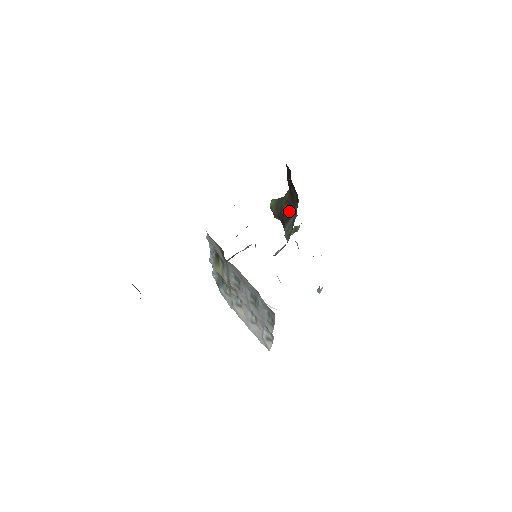
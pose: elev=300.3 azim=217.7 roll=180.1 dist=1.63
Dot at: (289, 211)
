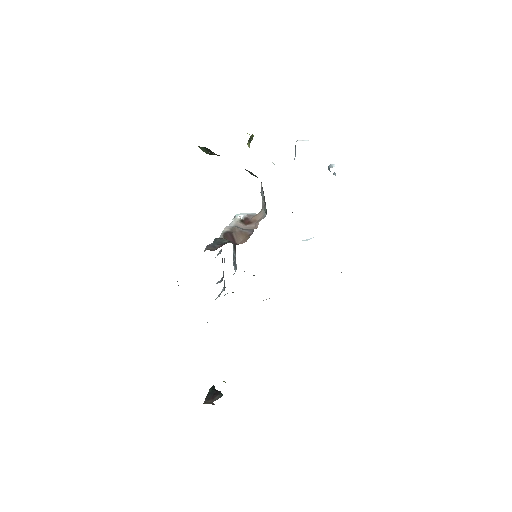
Dot at: occluded
